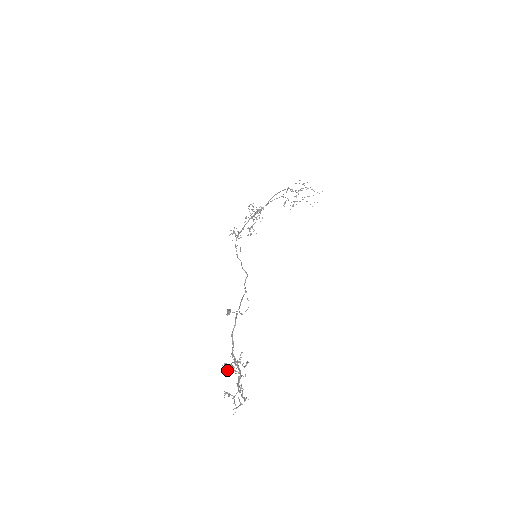
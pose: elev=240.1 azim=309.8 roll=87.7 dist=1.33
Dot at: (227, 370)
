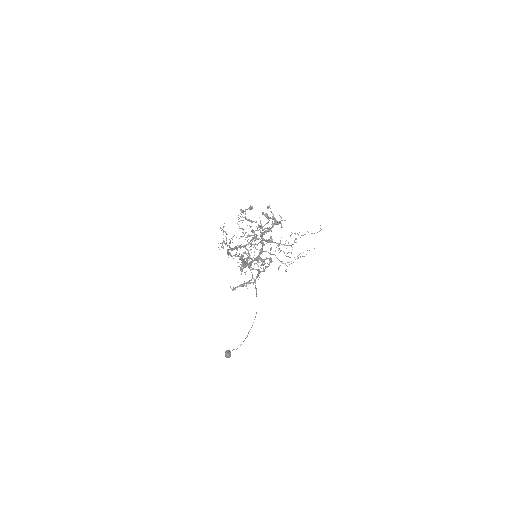
Dot at: (239, 286)
